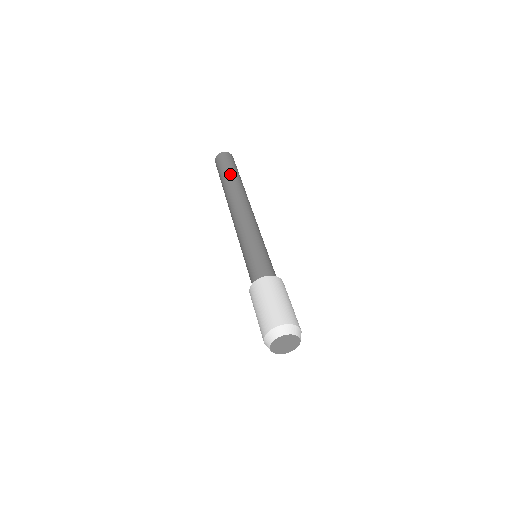
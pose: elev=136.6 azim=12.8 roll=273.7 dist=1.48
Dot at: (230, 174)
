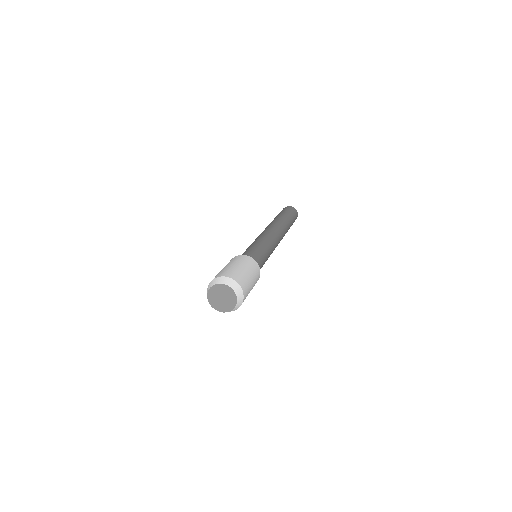
Dot at: (279, 215)
